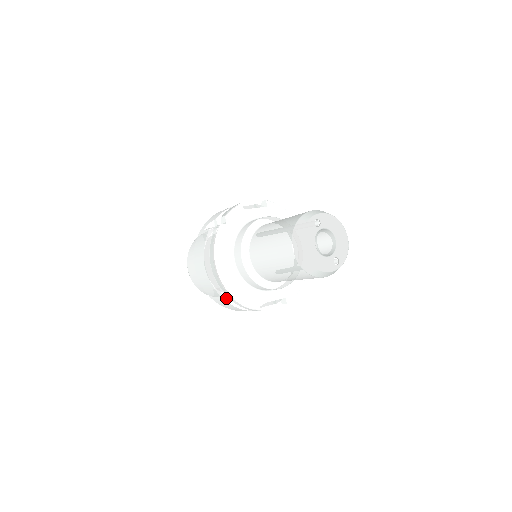
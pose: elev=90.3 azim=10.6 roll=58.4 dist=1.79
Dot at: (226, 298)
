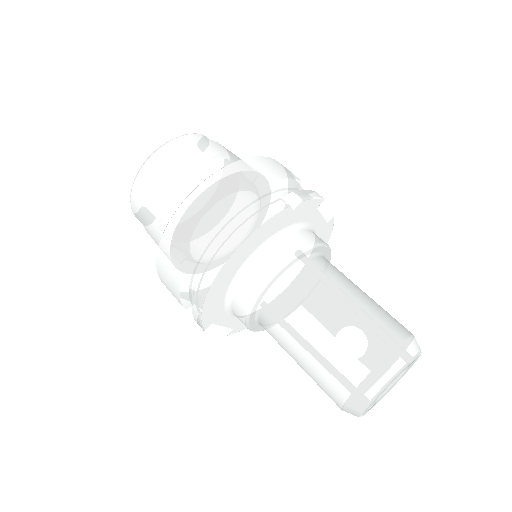
Dot at: (185, 280)
